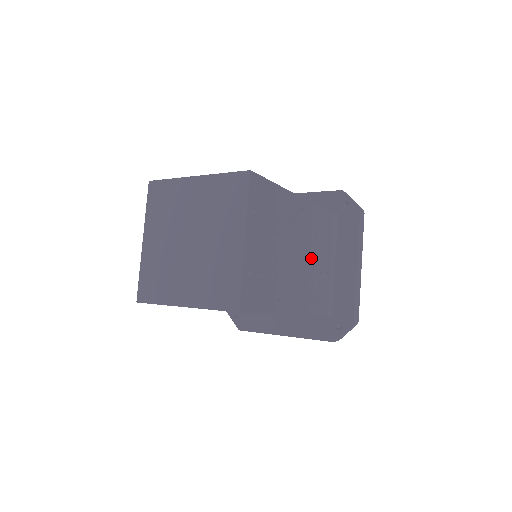
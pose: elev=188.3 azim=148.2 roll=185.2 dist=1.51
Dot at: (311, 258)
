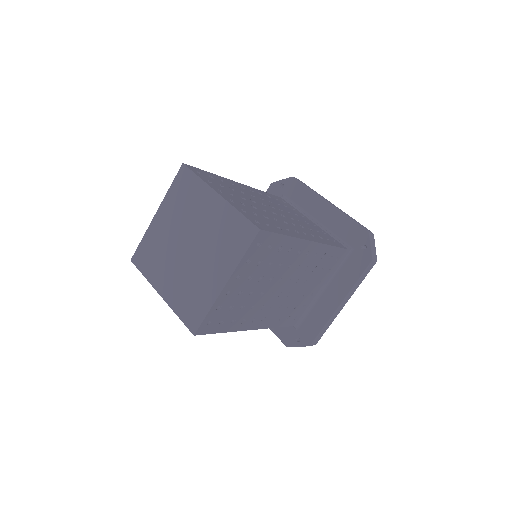
Dot at: (290, 215)
